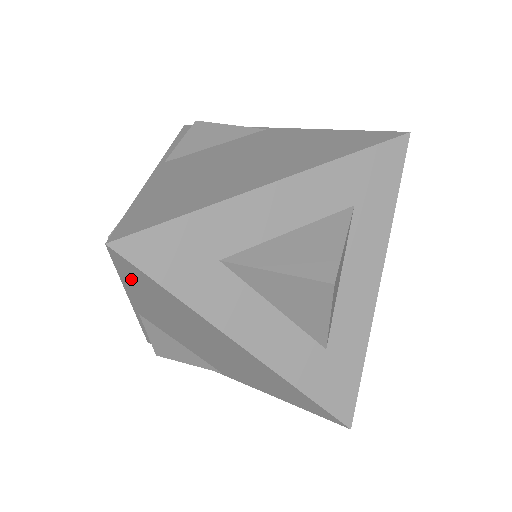
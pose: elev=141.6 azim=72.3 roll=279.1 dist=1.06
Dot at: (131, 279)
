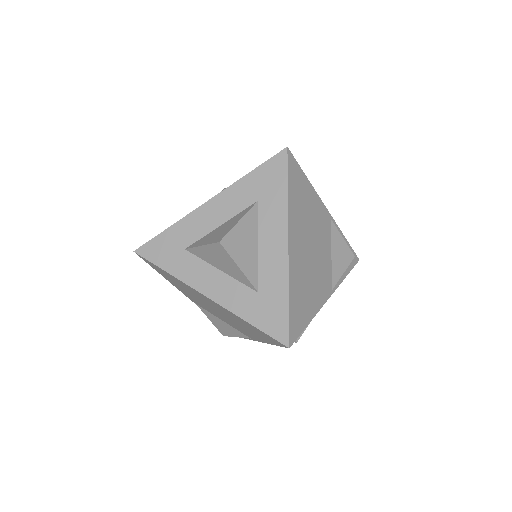
Dot at: (159, 271)
